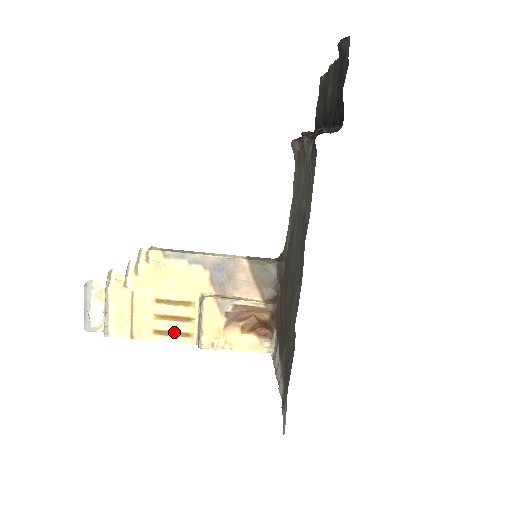
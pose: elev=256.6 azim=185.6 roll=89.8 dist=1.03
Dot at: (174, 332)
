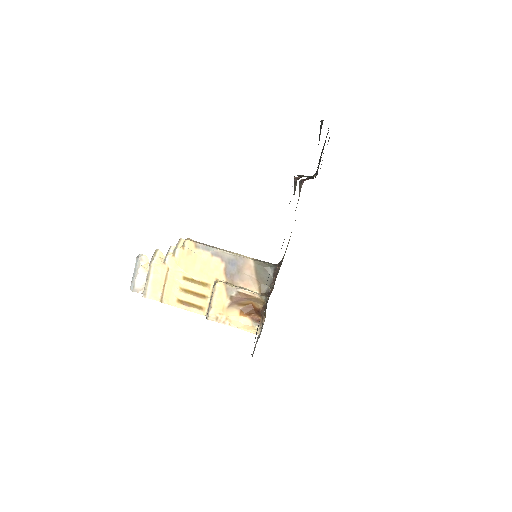
Dot at: (192, 304)
